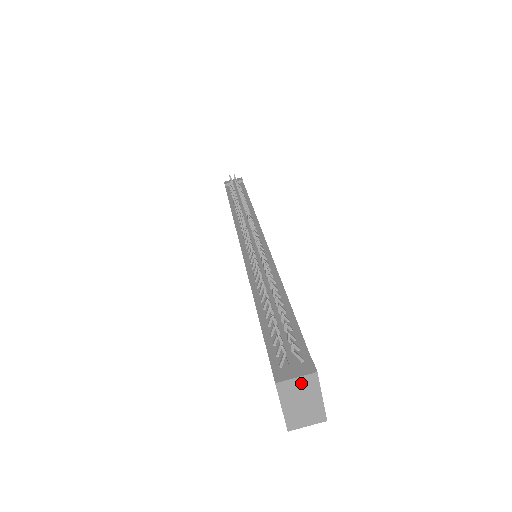
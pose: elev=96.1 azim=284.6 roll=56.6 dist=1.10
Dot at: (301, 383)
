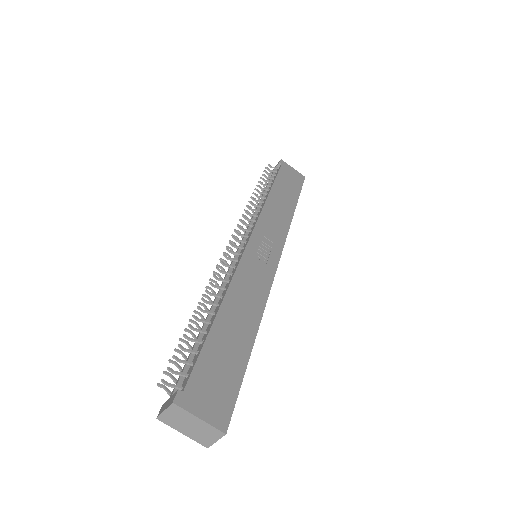
Dot at: (172, 413)
